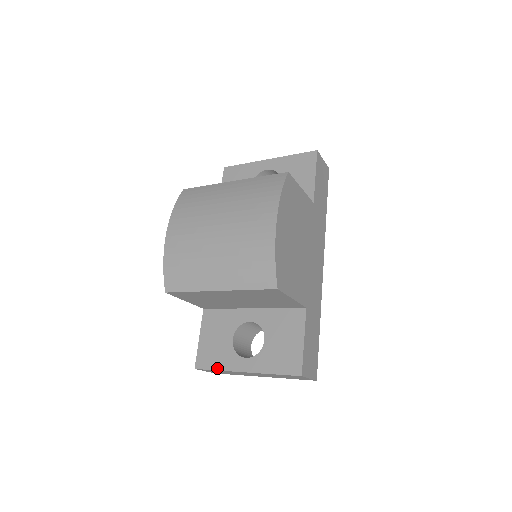
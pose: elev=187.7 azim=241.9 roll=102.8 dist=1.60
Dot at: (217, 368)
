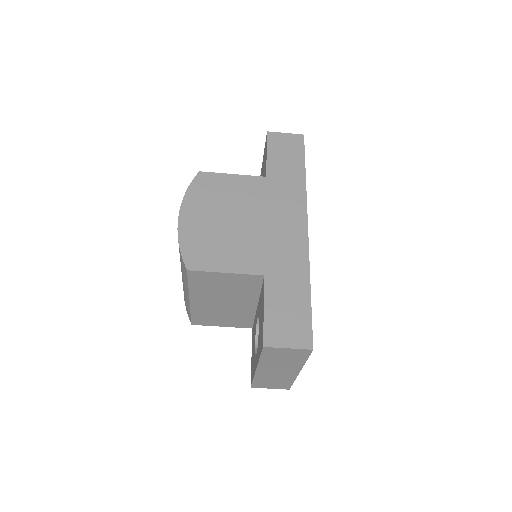
Dot at: occluded
